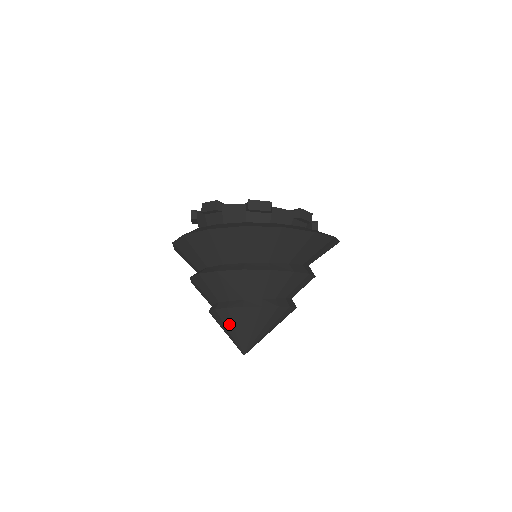
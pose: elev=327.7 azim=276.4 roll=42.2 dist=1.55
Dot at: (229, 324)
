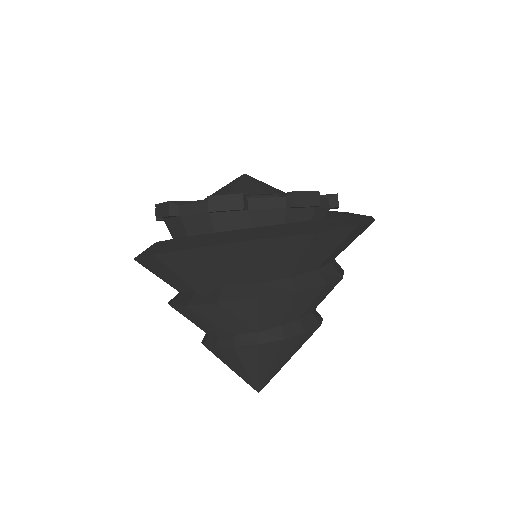
Dot at: (226, 362)
